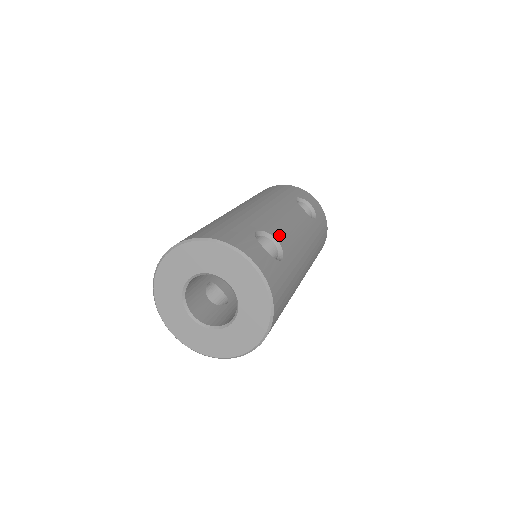
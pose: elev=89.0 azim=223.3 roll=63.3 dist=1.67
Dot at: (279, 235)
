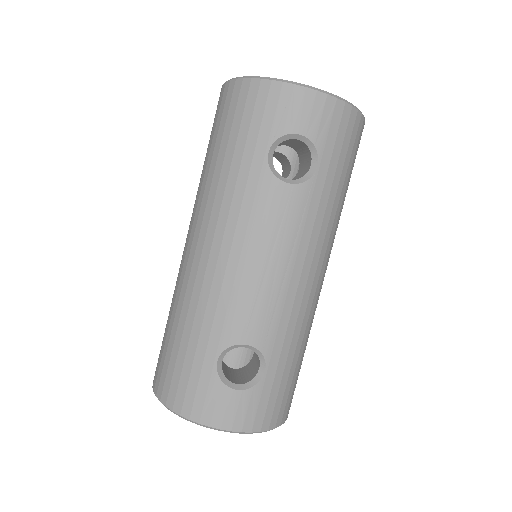
Dot at: (251, 330)
